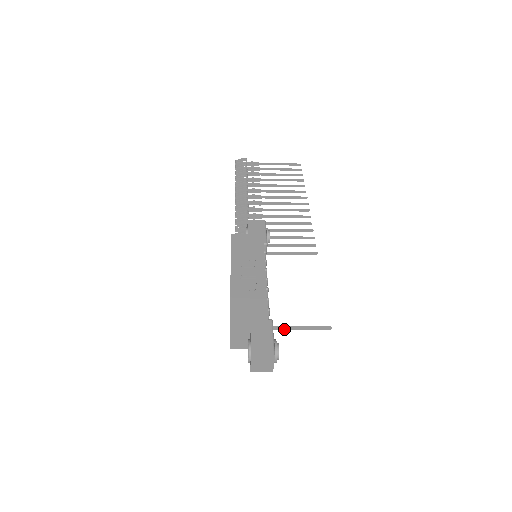
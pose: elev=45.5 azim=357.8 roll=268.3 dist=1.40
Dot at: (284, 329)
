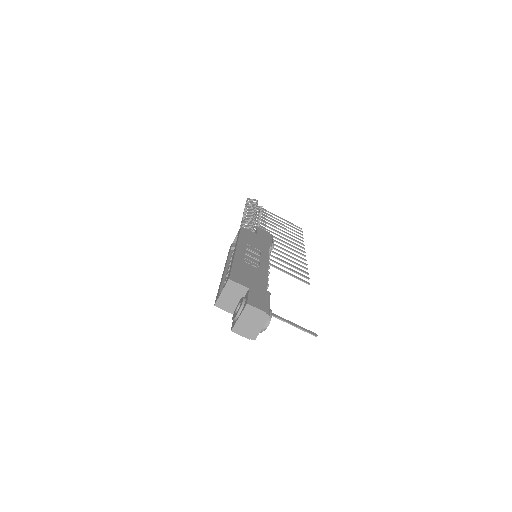
Dot at: (273, 315)
